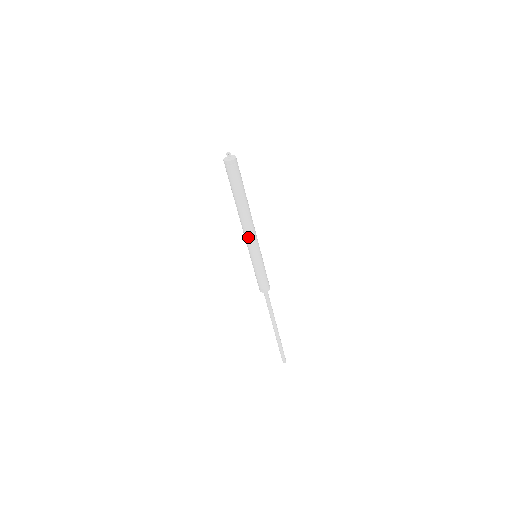
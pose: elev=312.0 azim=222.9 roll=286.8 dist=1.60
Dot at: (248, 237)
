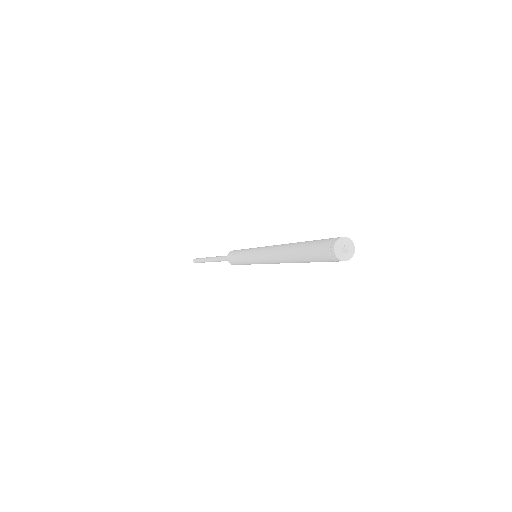
Dot at: (269, 262)
